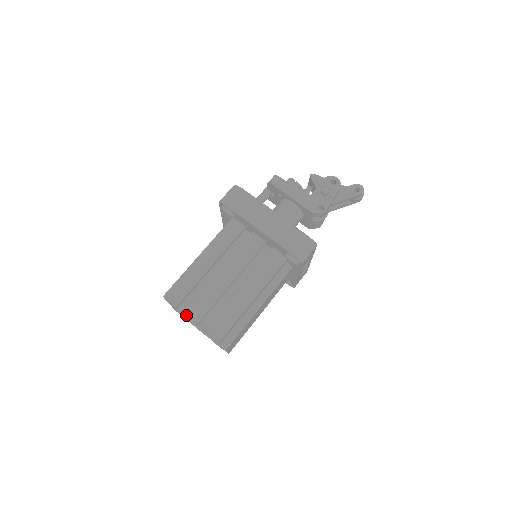
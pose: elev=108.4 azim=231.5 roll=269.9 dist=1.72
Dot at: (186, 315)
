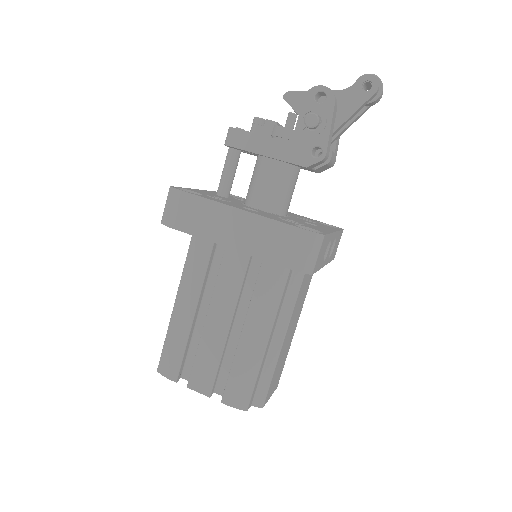
Dot at: (192, 389)
